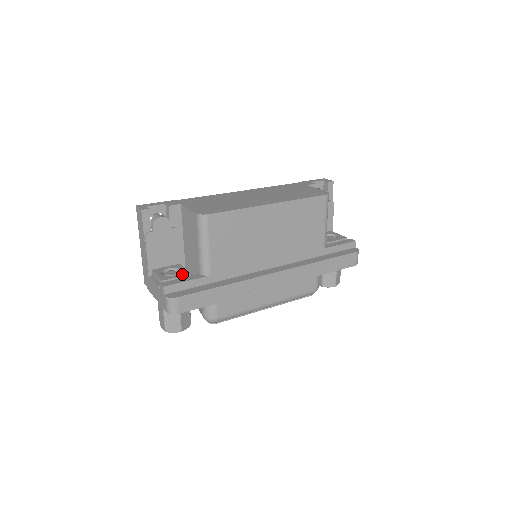
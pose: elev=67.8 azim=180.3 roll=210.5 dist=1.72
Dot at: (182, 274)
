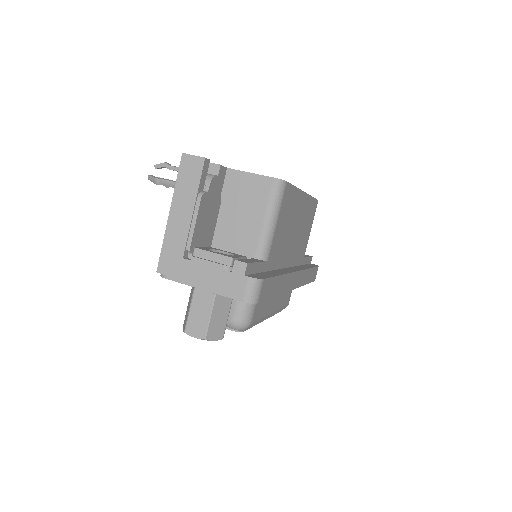
Dot at: (239, 255)
